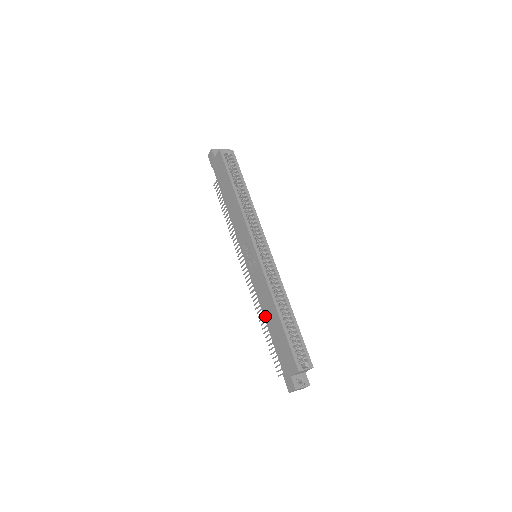
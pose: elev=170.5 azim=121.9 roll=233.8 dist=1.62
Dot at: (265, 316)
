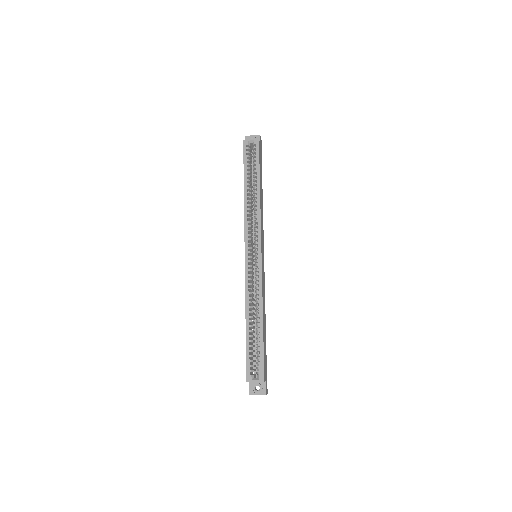
Dot at: occluded
